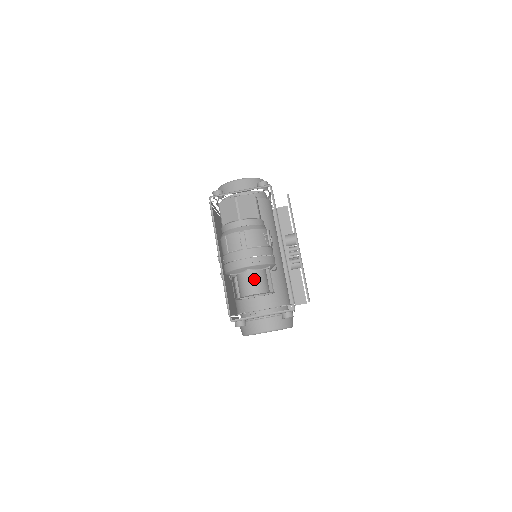
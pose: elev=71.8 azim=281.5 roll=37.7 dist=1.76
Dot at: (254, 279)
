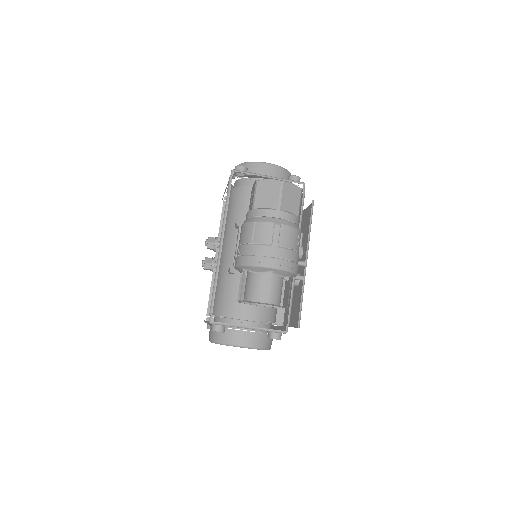
Dot at: (271, 285)
